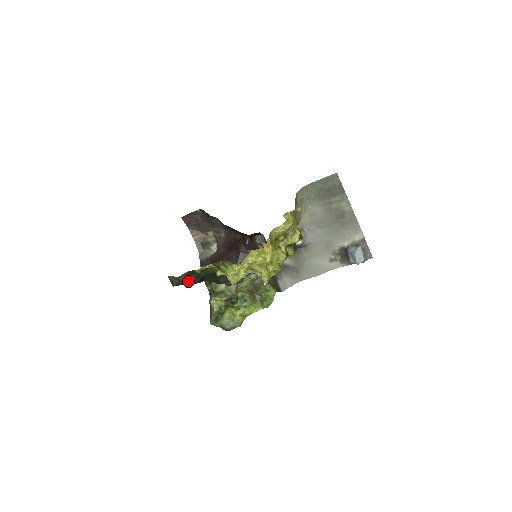
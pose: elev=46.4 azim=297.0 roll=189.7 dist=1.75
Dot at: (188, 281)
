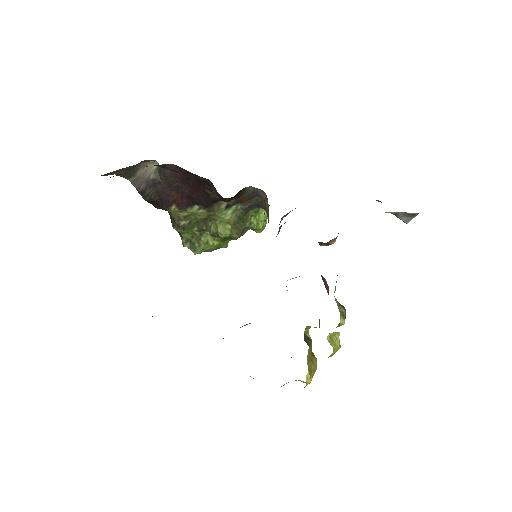
Dot at: occluded
